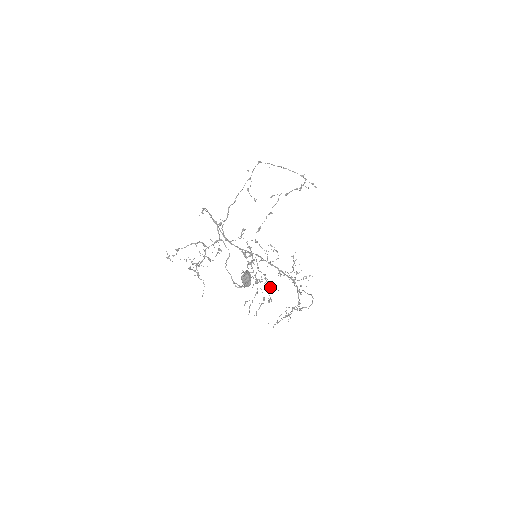
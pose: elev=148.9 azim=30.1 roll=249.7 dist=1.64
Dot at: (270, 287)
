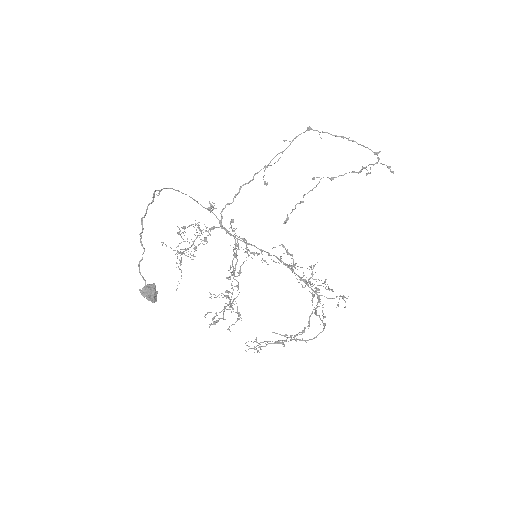
Dot at: (230, 304)
